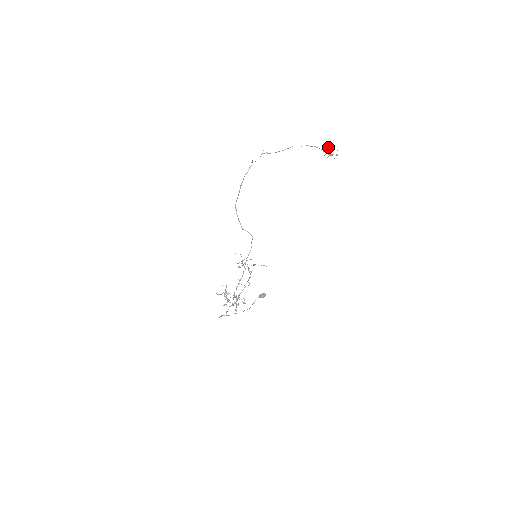
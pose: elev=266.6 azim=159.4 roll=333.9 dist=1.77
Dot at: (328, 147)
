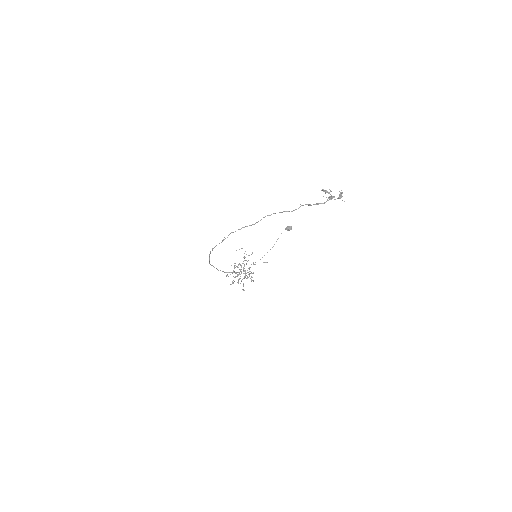
Dot at: (325, 193)
